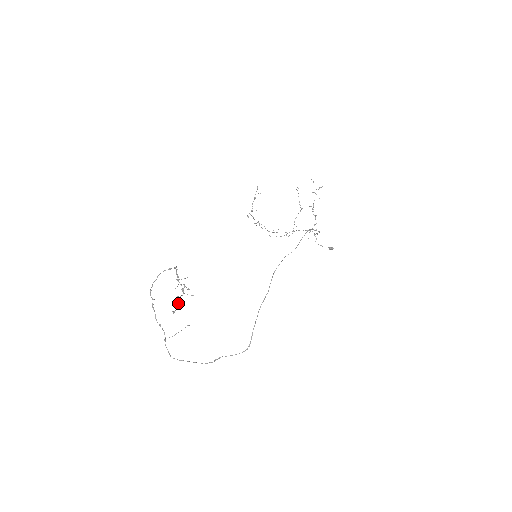
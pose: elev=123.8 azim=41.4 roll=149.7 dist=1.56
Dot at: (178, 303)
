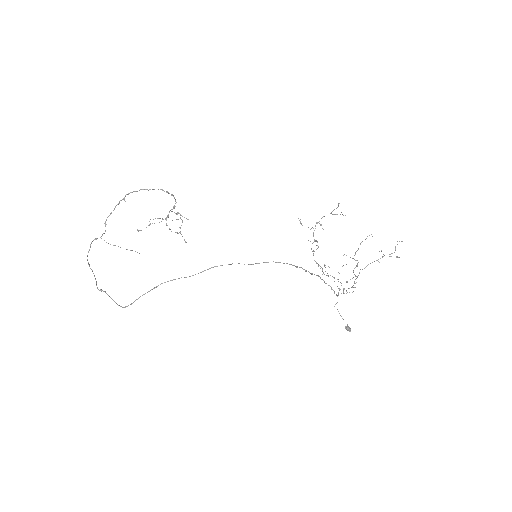
Dot at: occluded
